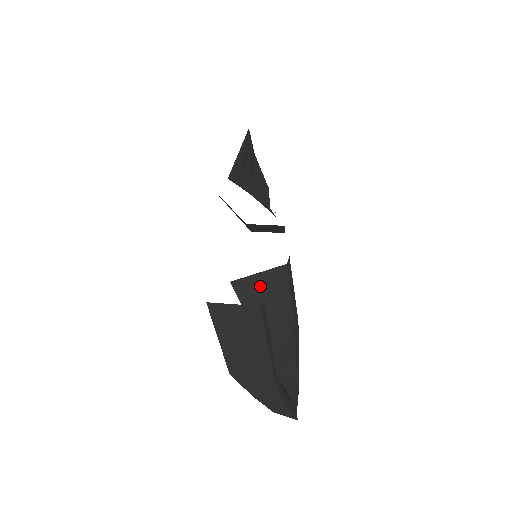
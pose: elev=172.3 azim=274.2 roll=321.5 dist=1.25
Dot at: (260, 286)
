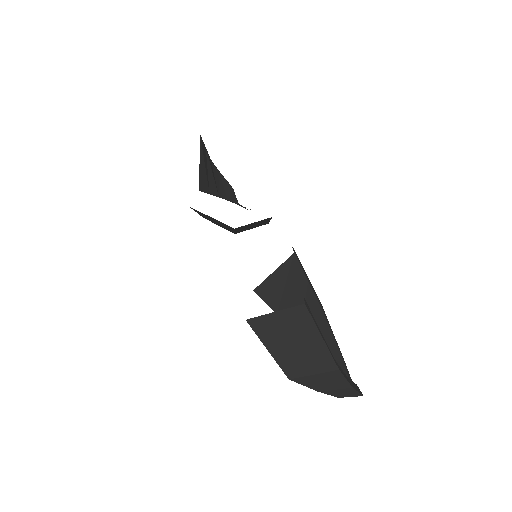
Dot at: (280, 284)
